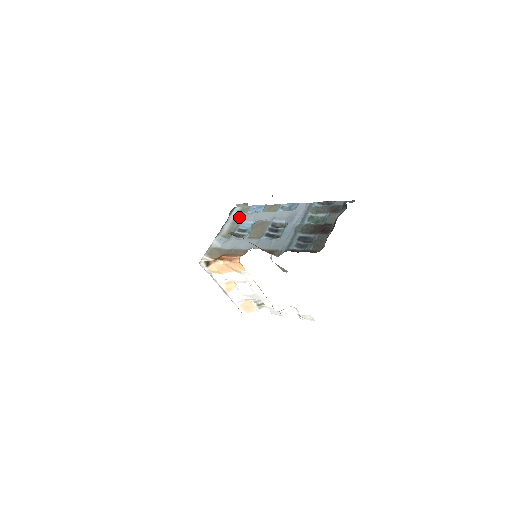
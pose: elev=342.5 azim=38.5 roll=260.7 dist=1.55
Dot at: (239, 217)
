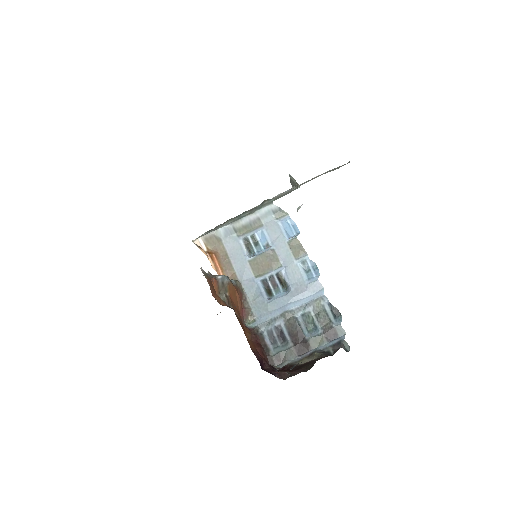
Dot at: (267, 218)
